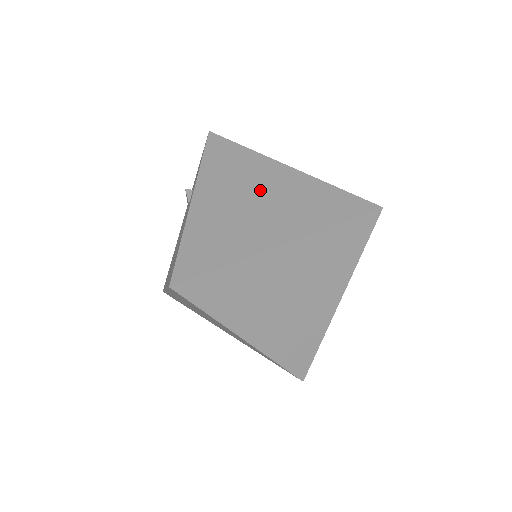
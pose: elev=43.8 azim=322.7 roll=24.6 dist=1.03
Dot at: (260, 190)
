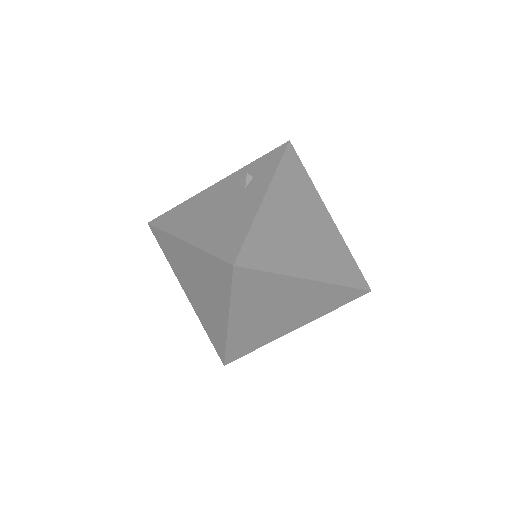
Dot at: (309, 223)
